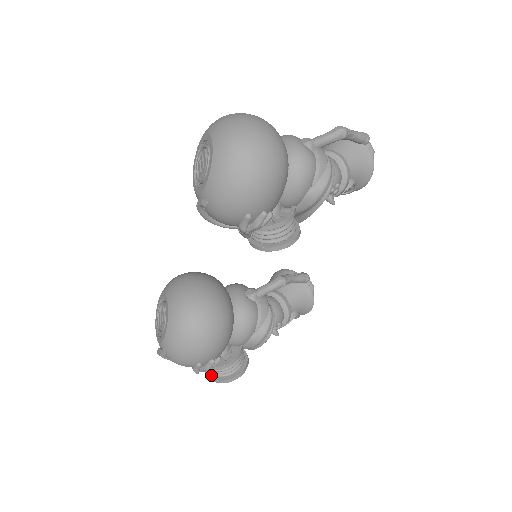
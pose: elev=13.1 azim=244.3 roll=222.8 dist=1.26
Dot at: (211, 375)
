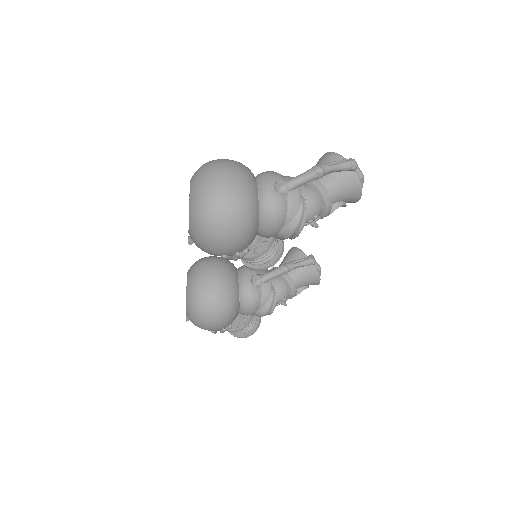
Dot at: occluded
